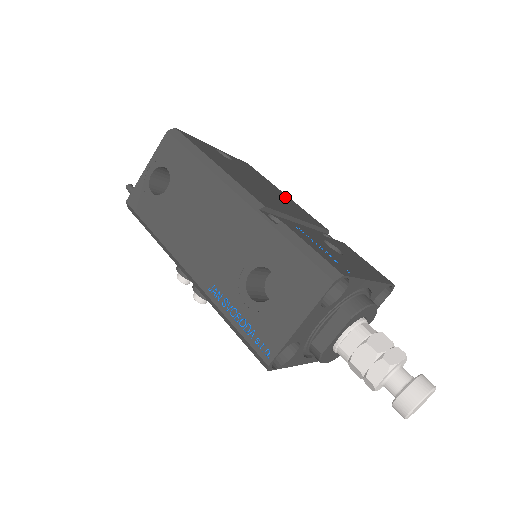
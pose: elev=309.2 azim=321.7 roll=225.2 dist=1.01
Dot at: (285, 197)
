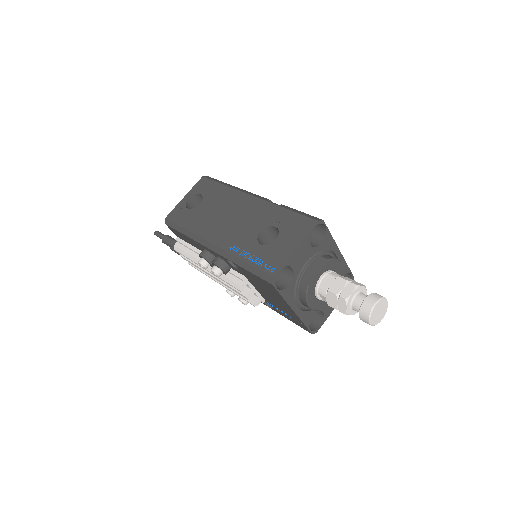
Dot at: occluded
